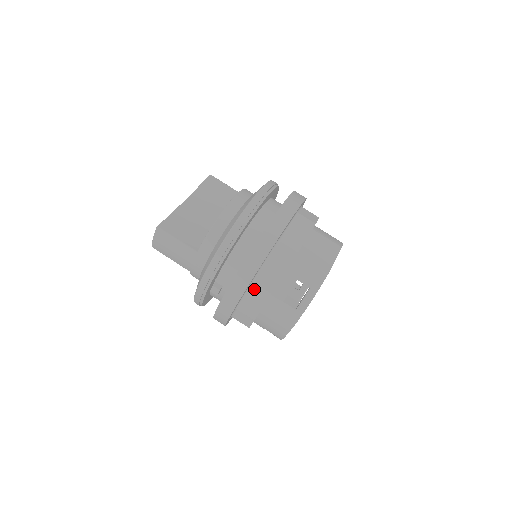
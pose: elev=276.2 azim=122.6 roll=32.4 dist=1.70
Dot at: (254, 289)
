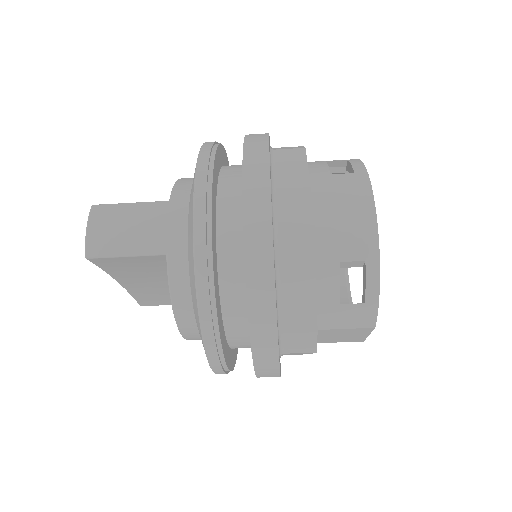
Dot at: occluded
